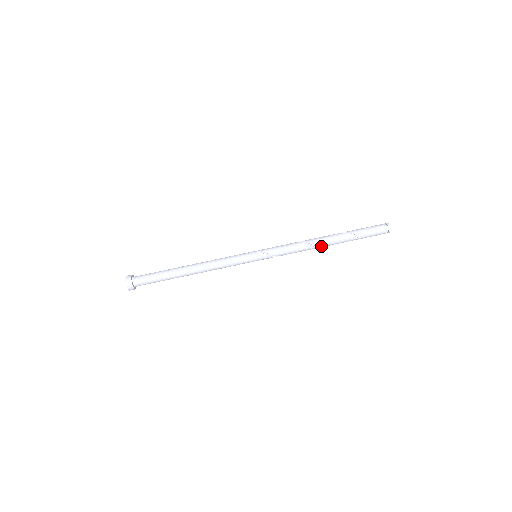
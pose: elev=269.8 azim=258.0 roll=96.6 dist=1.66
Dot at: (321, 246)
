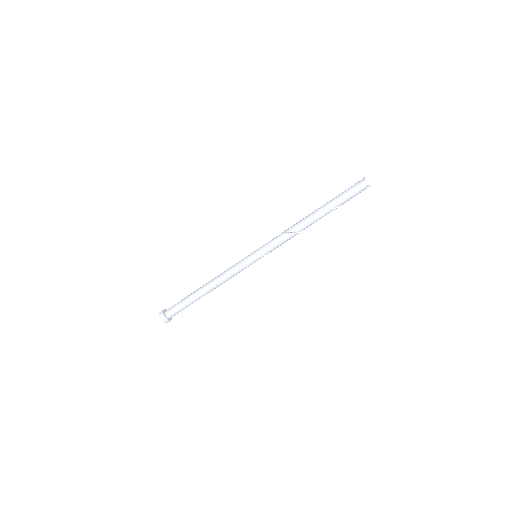
Dot at: occluded
